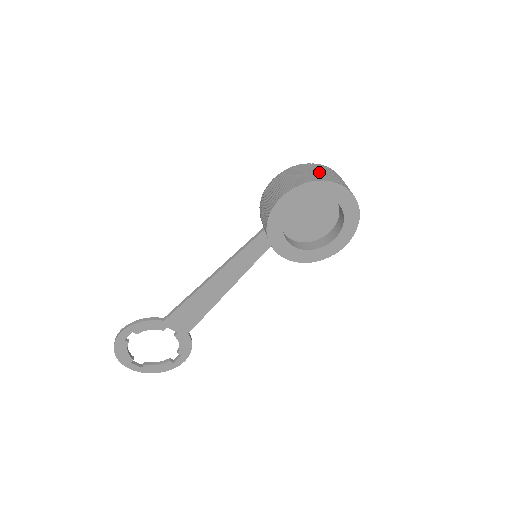
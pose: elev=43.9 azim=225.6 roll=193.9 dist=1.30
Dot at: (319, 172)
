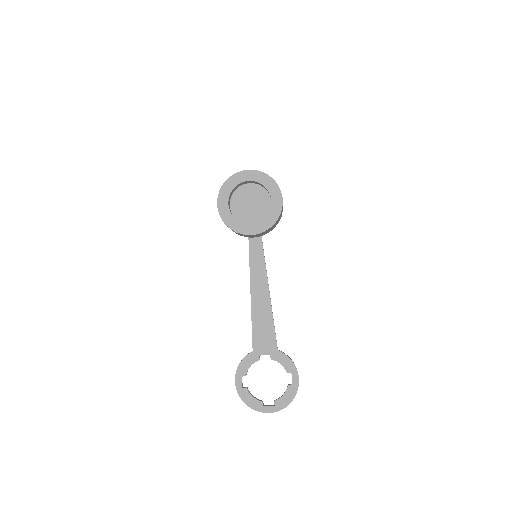
Dot at: occluded
